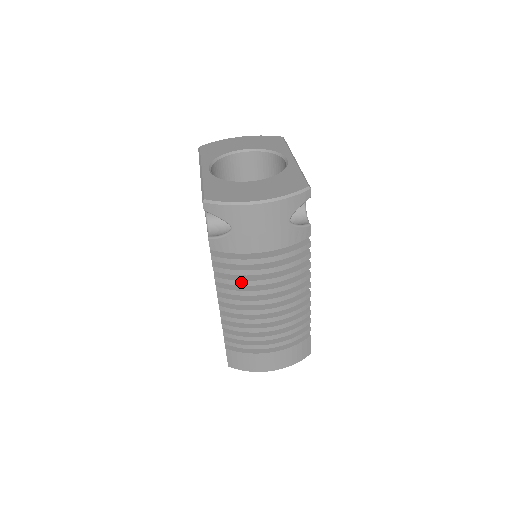
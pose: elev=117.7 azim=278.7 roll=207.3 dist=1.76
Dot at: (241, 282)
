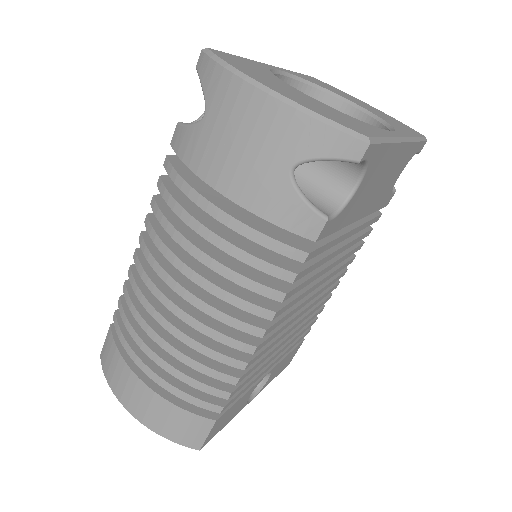
Dot at: (169, 225)
